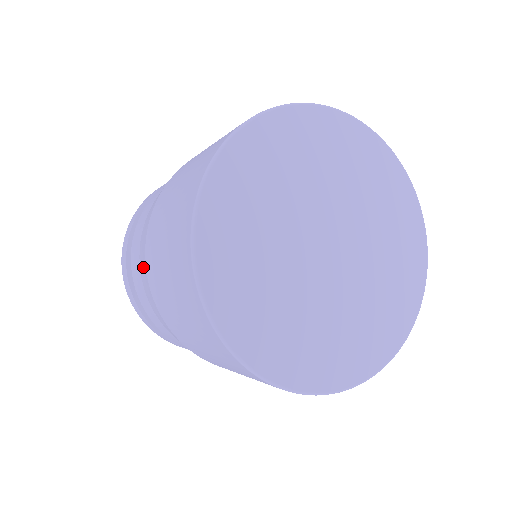
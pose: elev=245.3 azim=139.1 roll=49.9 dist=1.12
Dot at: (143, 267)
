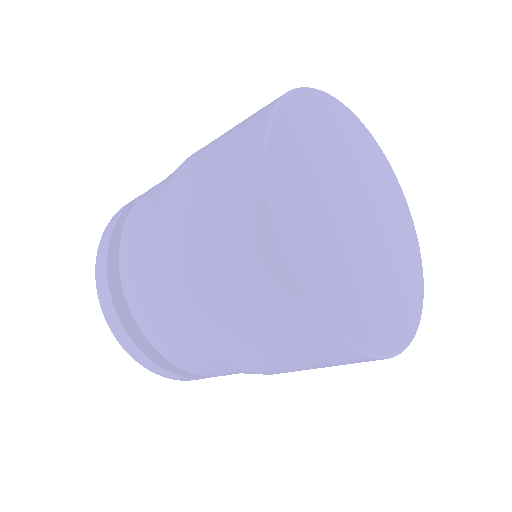
Dot at: (157, 273)
